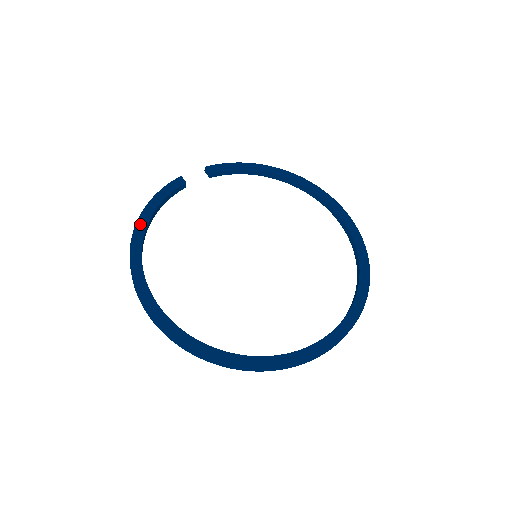
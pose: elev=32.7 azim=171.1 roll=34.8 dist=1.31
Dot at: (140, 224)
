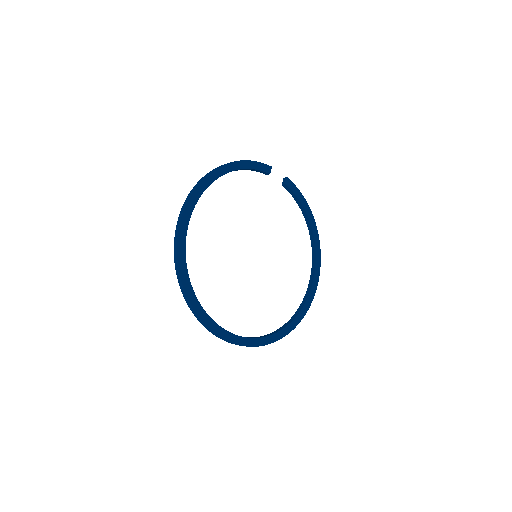
Dot at: (227, 167)
